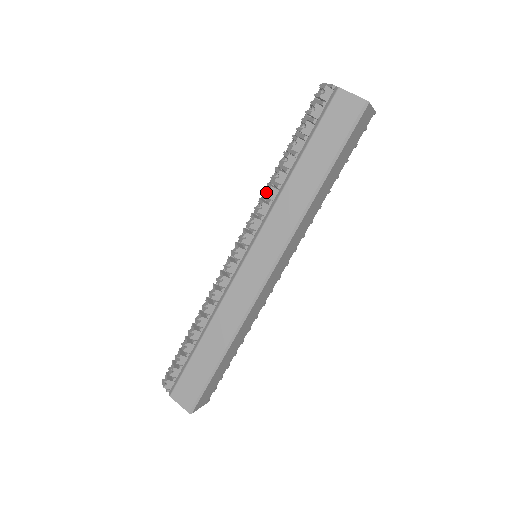
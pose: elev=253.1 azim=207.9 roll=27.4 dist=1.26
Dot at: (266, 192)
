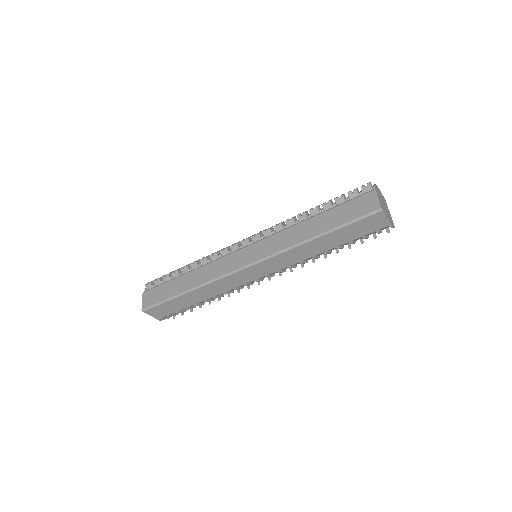
Dot at: (289, 220)
